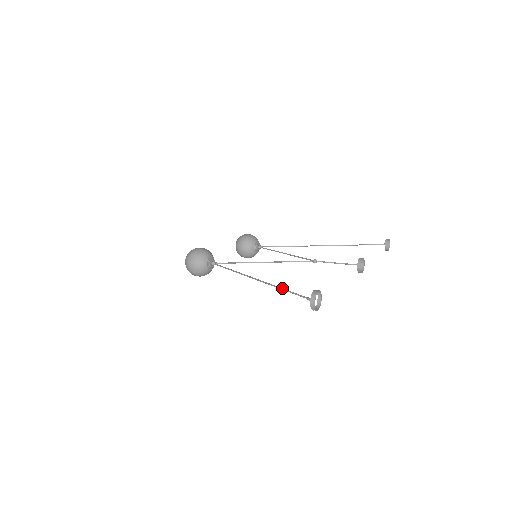
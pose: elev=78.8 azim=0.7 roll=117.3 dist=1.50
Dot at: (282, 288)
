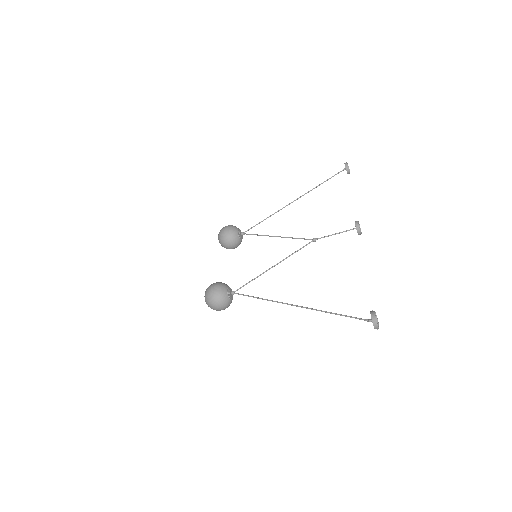
Dot at: (332, 313)
